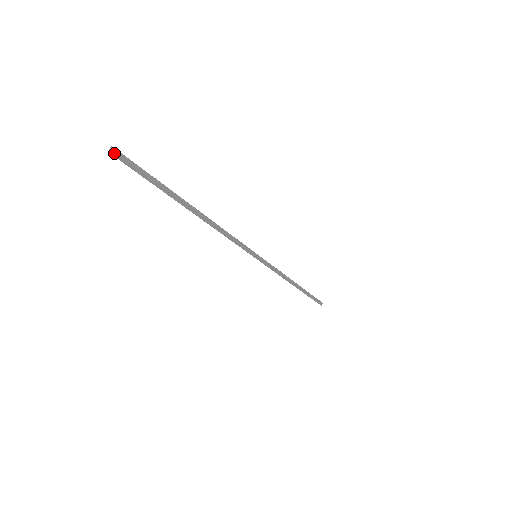
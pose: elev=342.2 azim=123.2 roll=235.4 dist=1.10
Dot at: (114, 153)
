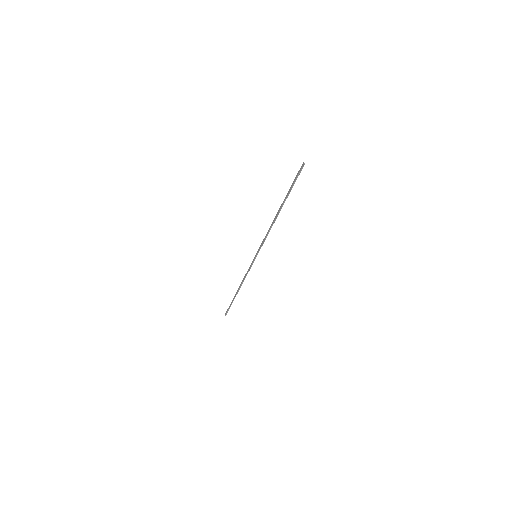
Dot at: (303, 165)
